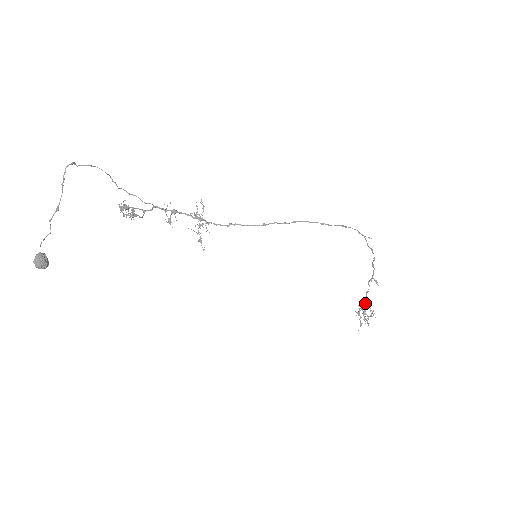
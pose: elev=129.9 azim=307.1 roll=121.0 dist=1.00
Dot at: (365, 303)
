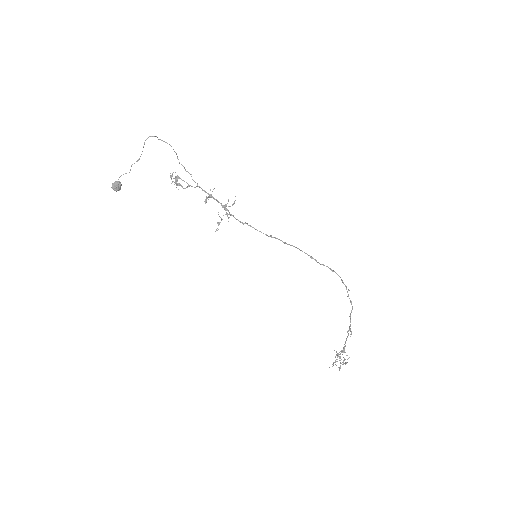
Dot at: (343, 349)
